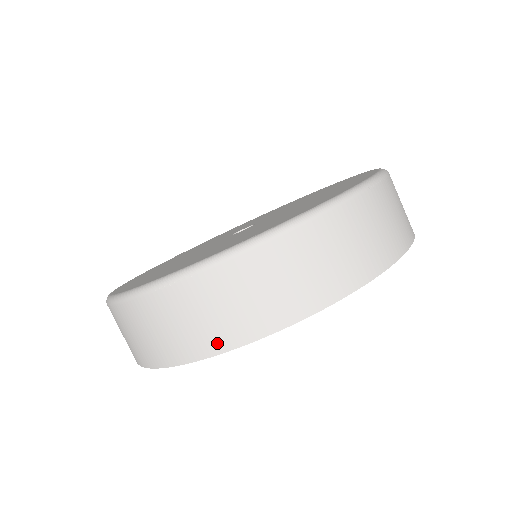
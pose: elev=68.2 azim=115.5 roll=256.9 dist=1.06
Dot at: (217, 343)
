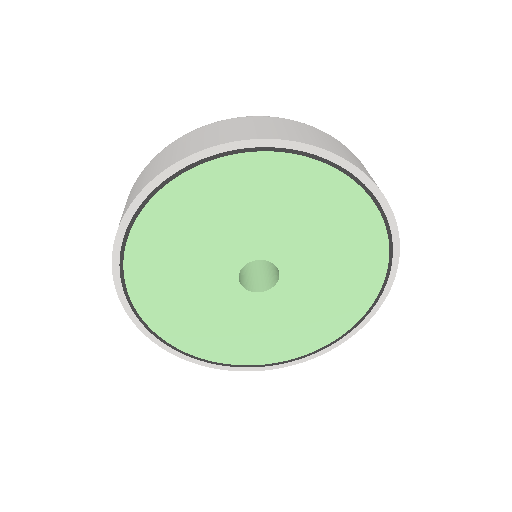
Dot at: (219, 141)
